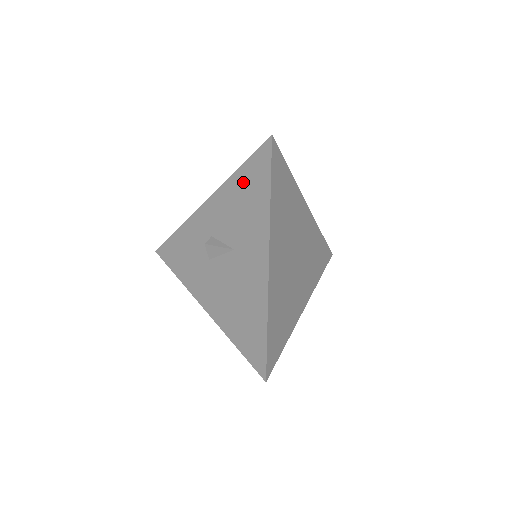
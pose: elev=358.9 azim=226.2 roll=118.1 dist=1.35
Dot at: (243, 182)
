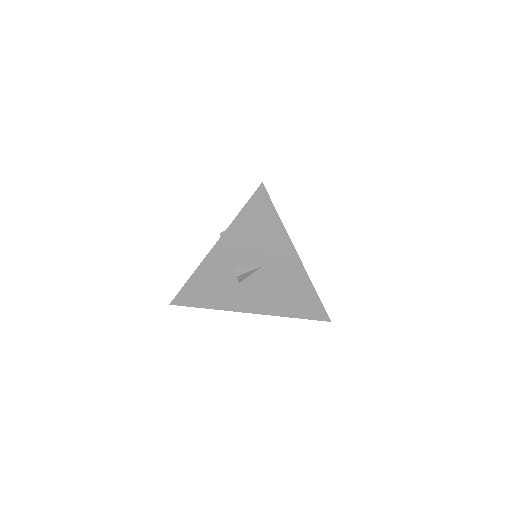
Dot at: (248, 222)
